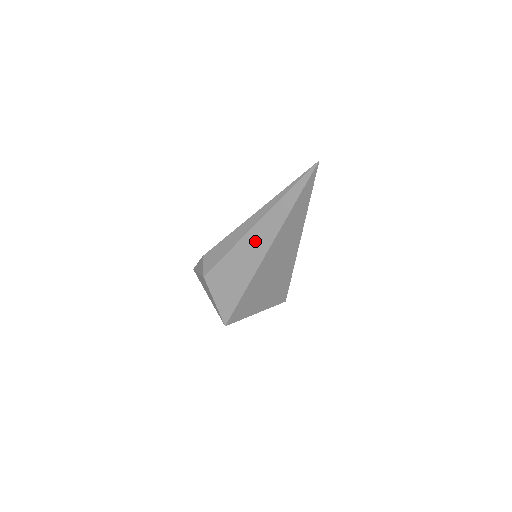
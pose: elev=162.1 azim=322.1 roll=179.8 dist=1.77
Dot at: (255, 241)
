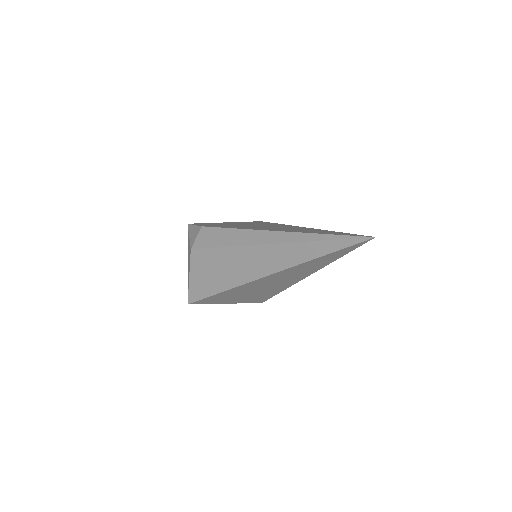
Dot at: (260, 258)
